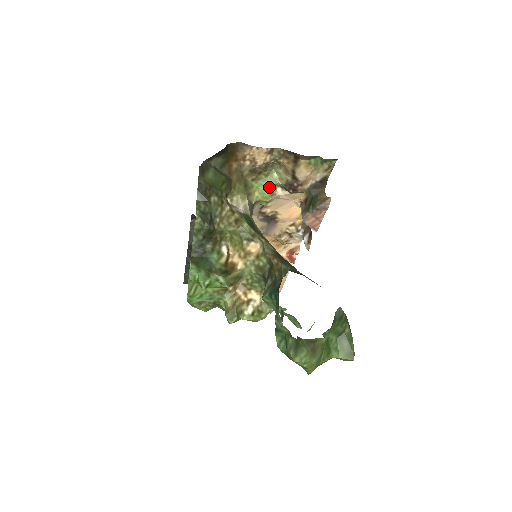
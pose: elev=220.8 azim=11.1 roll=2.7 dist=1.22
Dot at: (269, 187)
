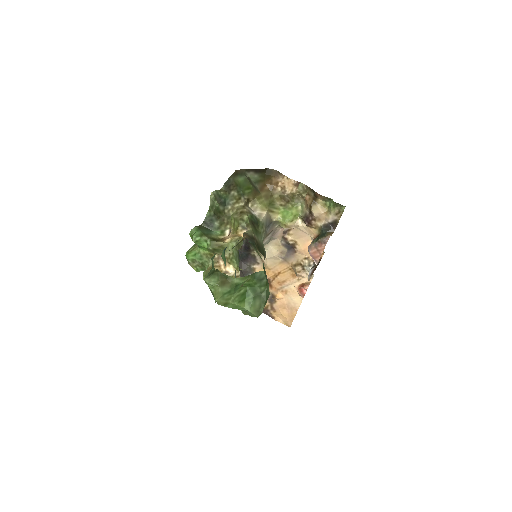
Dot at: (291, 214)
